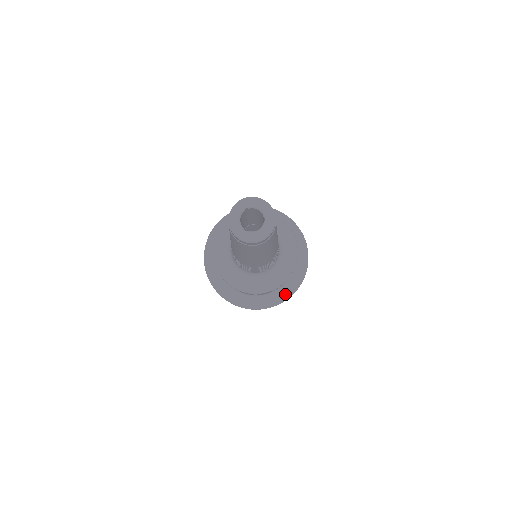
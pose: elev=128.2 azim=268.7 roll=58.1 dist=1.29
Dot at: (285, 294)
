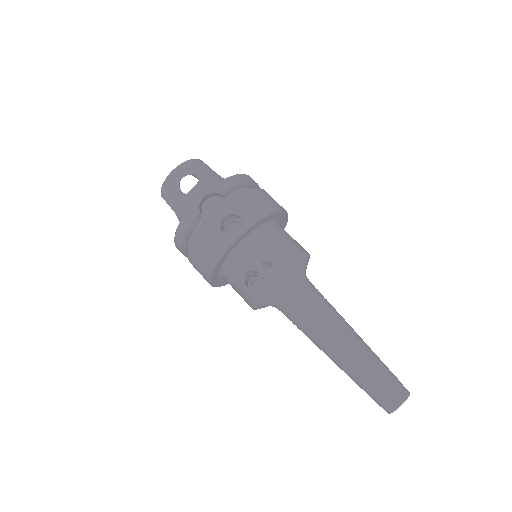
Dot at: occluded
